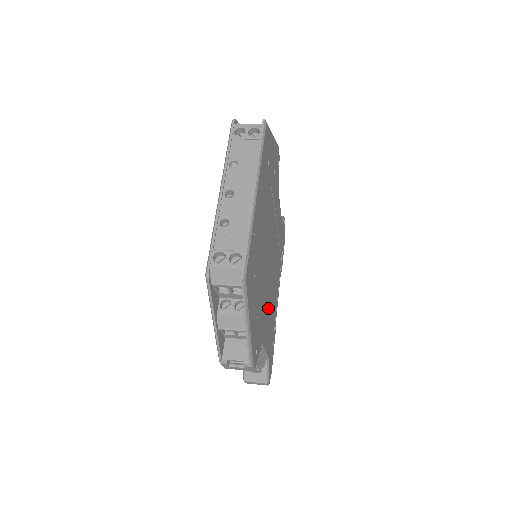
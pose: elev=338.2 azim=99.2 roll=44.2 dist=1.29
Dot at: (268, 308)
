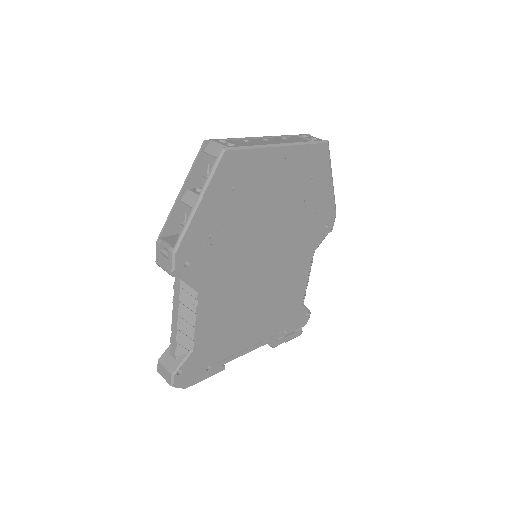
Dot at: (230, 298)
